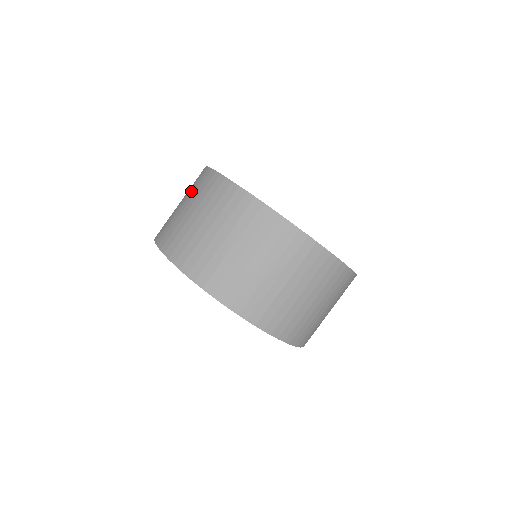
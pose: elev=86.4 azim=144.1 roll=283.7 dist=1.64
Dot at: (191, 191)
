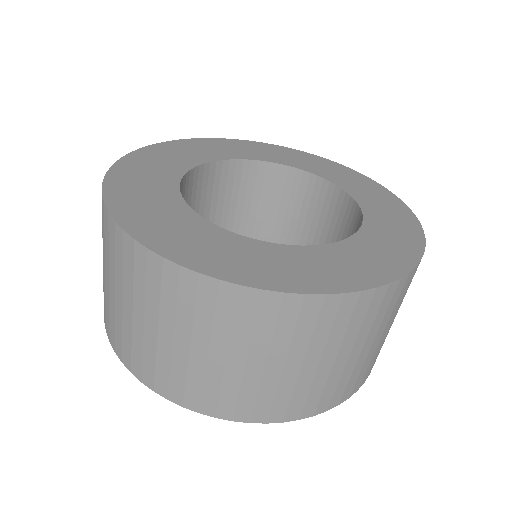
Dot at: (154, 305)
